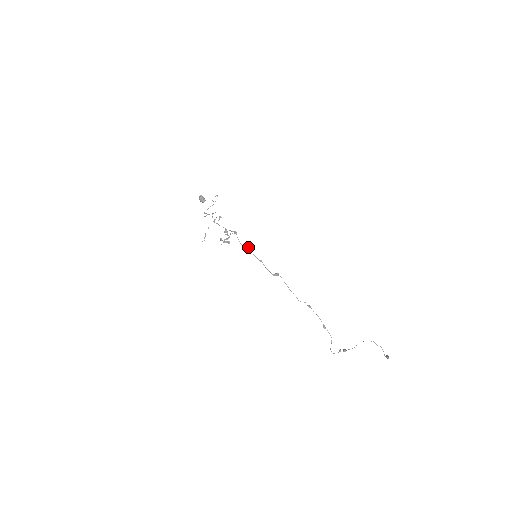
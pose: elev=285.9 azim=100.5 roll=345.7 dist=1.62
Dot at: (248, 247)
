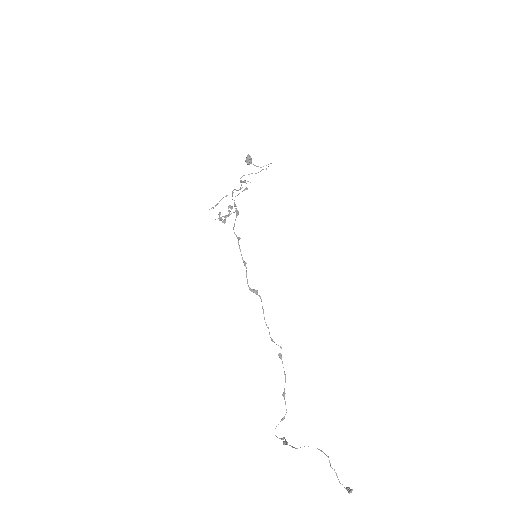
Dot at: (239, 238)
